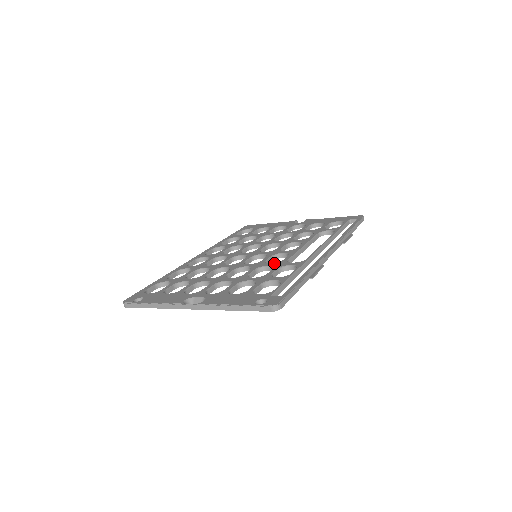
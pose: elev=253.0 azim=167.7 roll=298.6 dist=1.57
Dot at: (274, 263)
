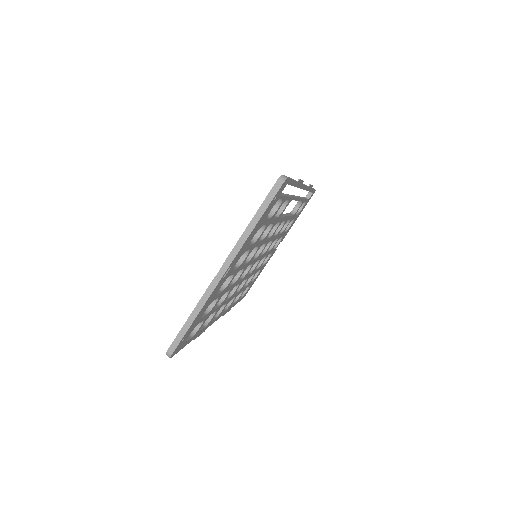
Dot at: occluded
